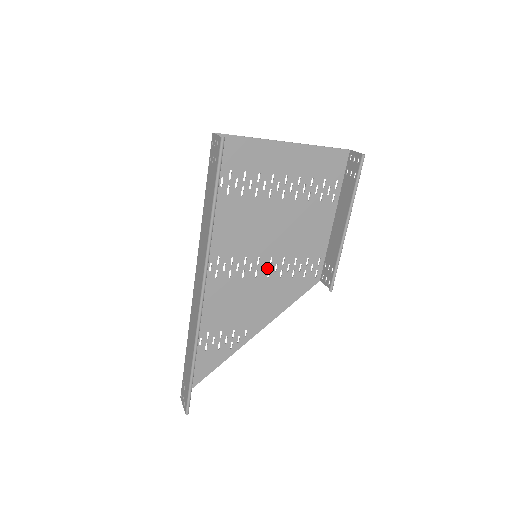
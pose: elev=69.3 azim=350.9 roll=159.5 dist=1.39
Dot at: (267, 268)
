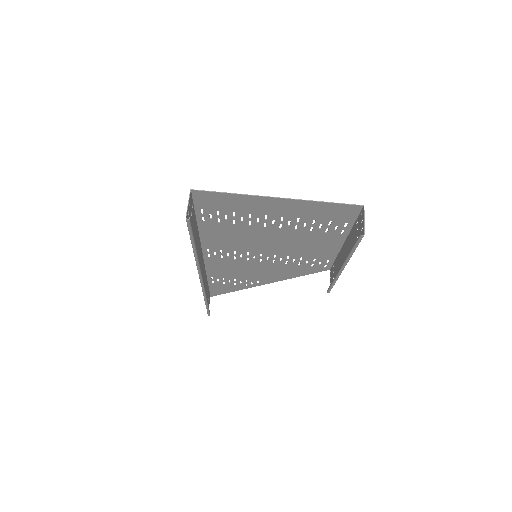
Dot at: (271, 259)
